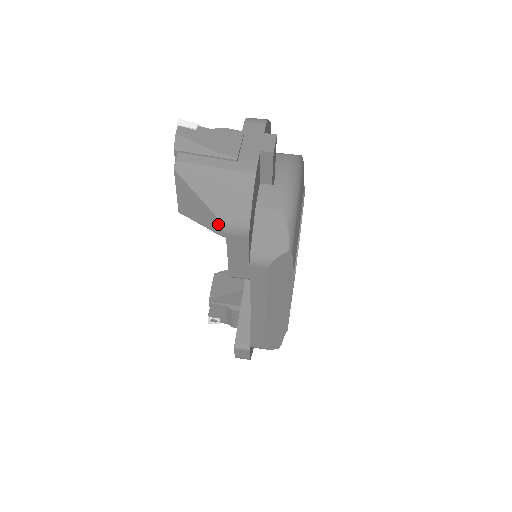
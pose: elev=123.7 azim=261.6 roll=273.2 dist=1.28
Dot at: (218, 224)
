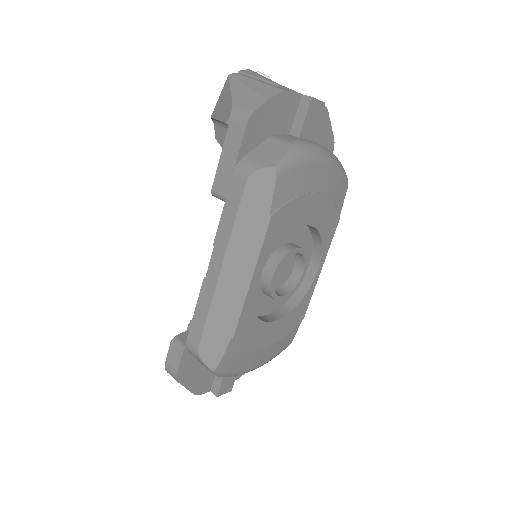
Dot at: (230, 111)
